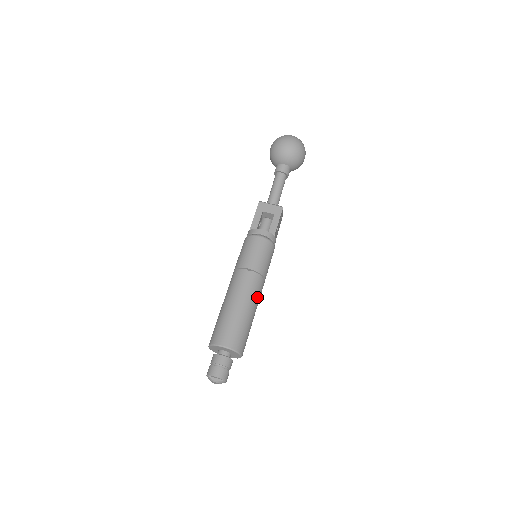
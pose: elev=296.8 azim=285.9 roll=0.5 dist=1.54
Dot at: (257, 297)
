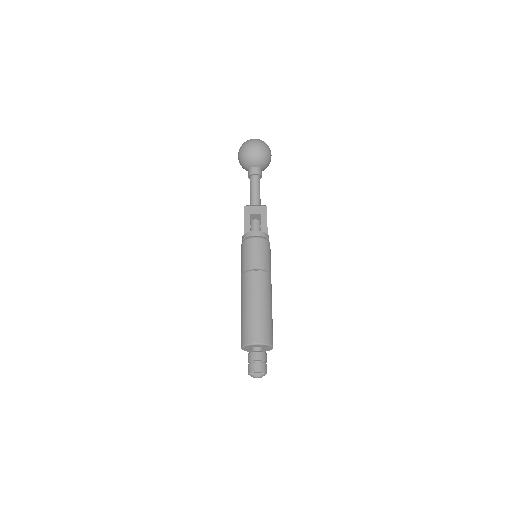
Dot at: (270, 292)
